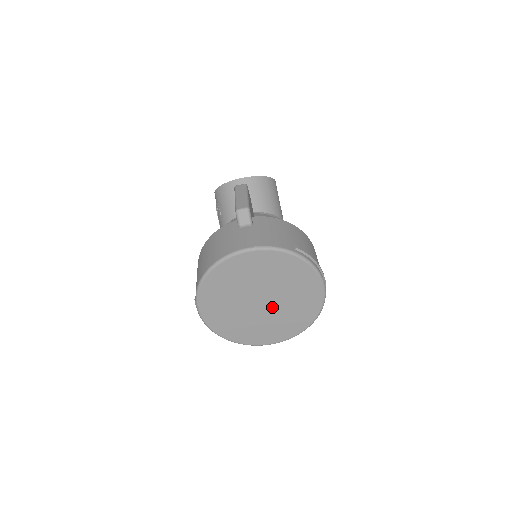
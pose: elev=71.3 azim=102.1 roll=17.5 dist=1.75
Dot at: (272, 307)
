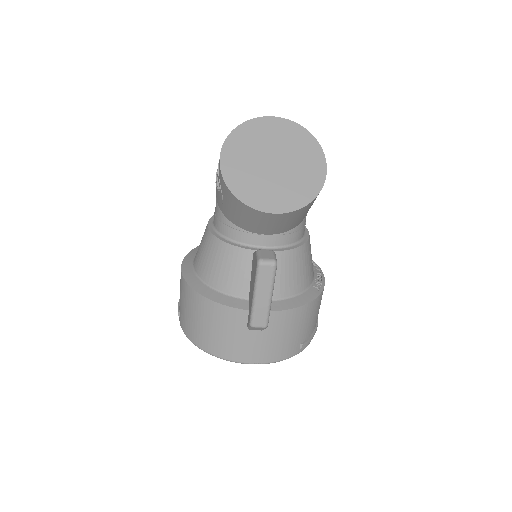
Dot at: occluded
